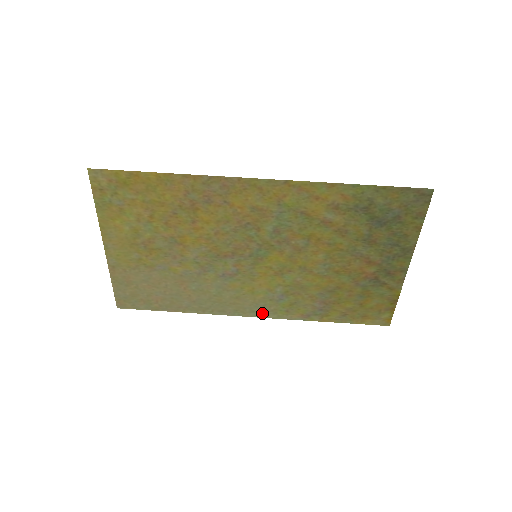
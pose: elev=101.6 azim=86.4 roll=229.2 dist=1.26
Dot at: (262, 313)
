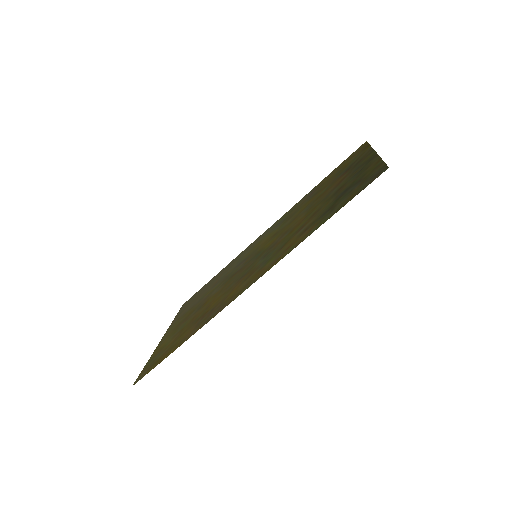
Dot at: (271, 226)
